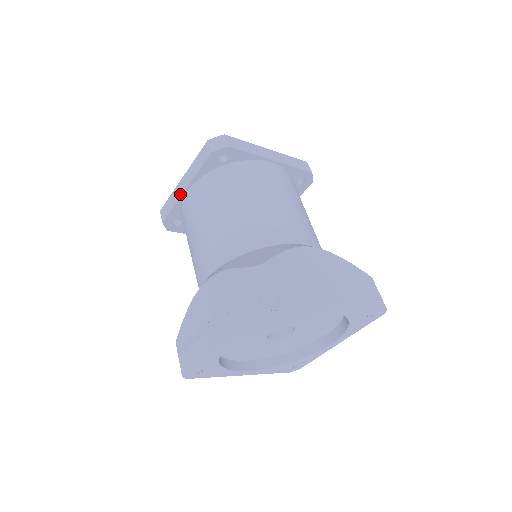
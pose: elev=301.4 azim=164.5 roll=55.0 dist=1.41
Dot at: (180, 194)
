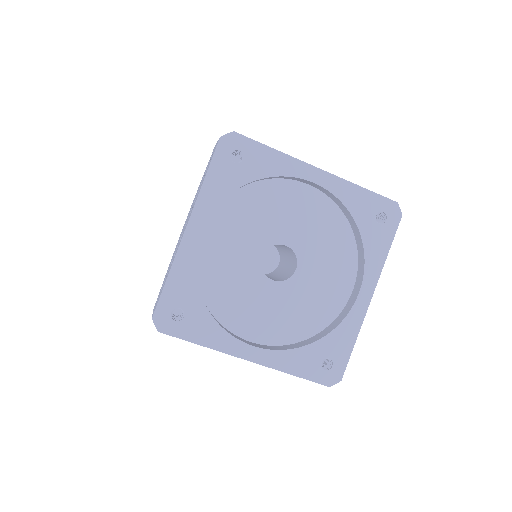
Dot at: occluded
